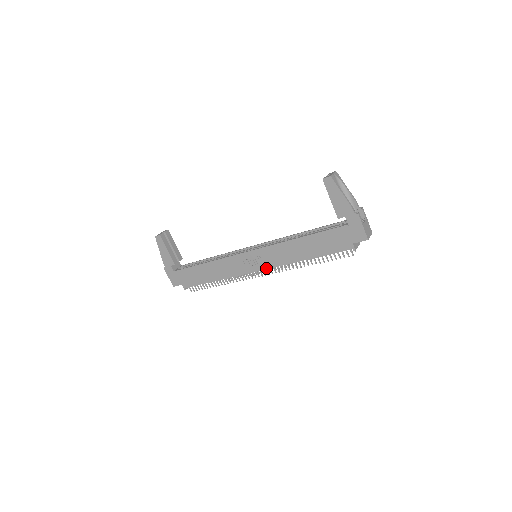
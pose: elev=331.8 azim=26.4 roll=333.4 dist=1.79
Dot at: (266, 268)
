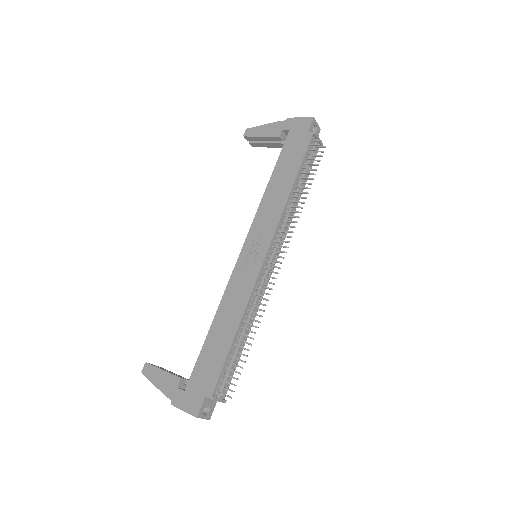
Dot at: (270, 241)
